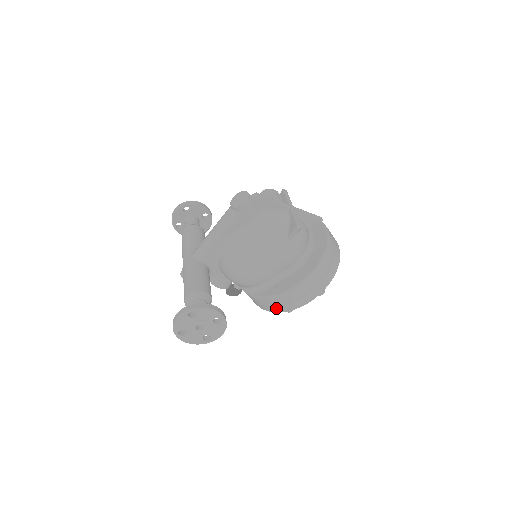
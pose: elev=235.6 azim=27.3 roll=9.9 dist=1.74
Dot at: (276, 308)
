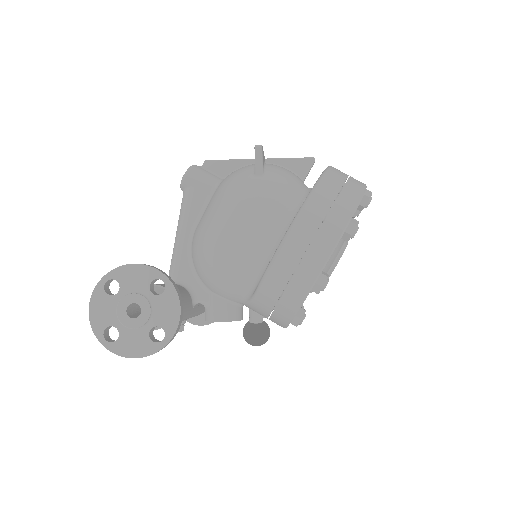
Dot at: (294, 287)
